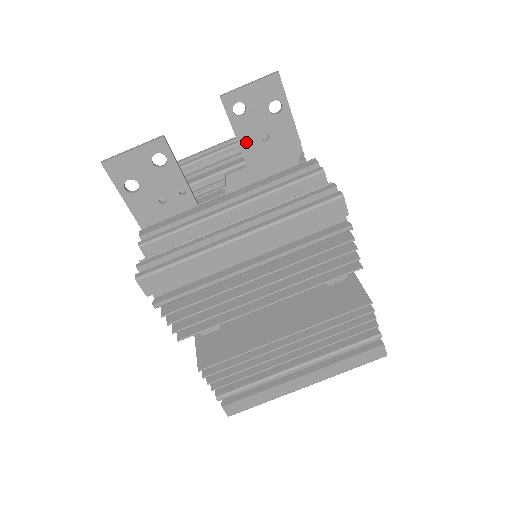
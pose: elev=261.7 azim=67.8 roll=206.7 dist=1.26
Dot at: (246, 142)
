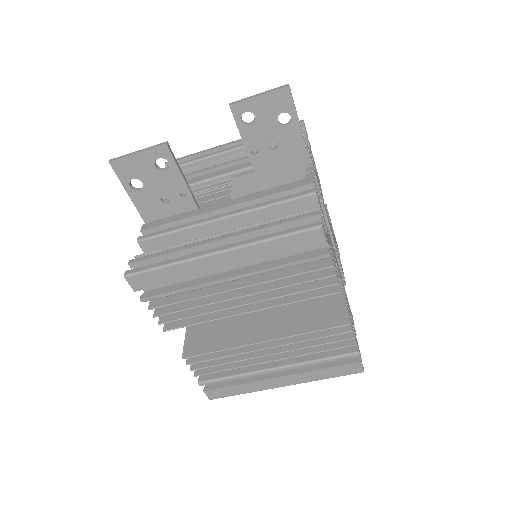
Dot at: occluded
